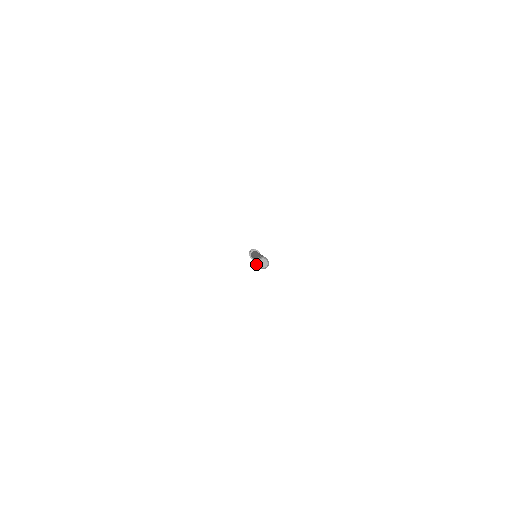
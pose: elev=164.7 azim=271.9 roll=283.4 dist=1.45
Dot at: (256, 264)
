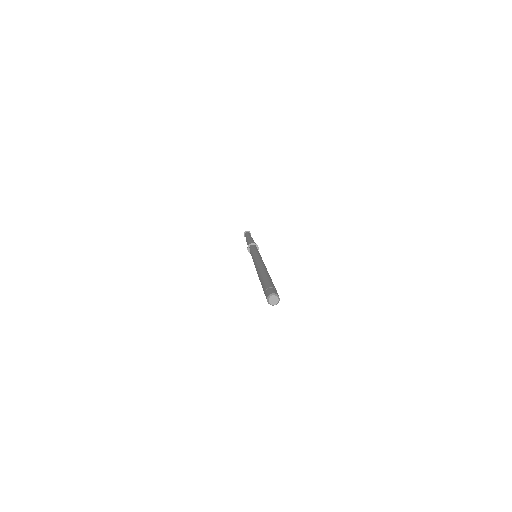
Dot at: (265, 295)
